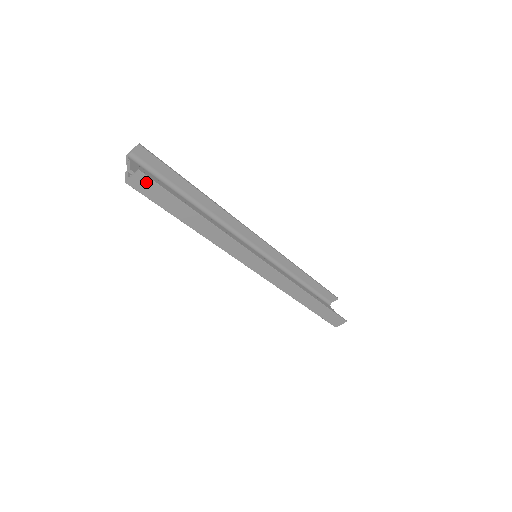
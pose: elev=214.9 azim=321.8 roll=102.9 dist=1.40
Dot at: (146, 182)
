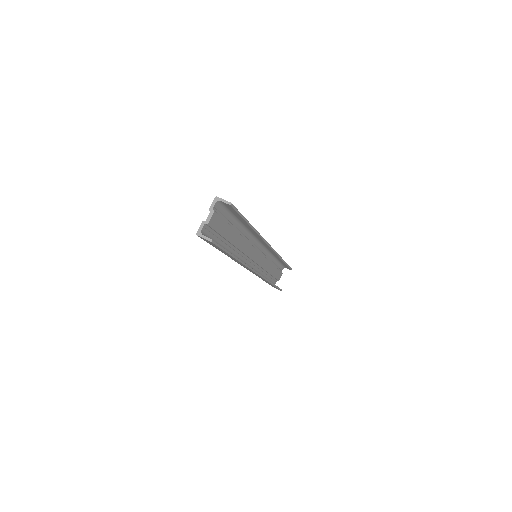
Dot at: (211, 243)
